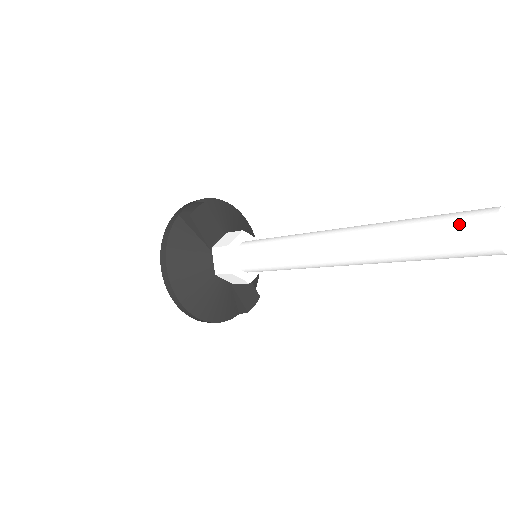
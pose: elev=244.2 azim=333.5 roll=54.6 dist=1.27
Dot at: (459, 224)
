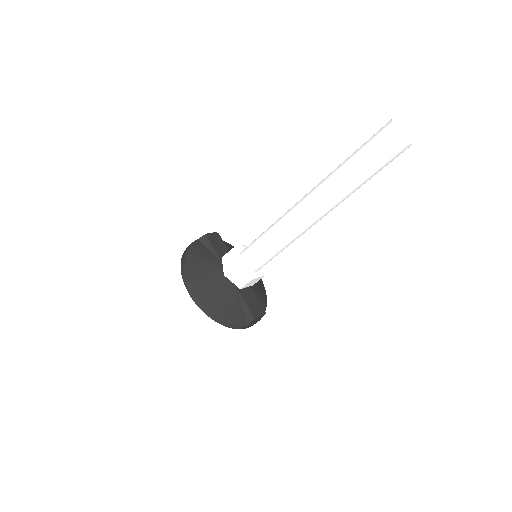
Dot at: (373, 136)
